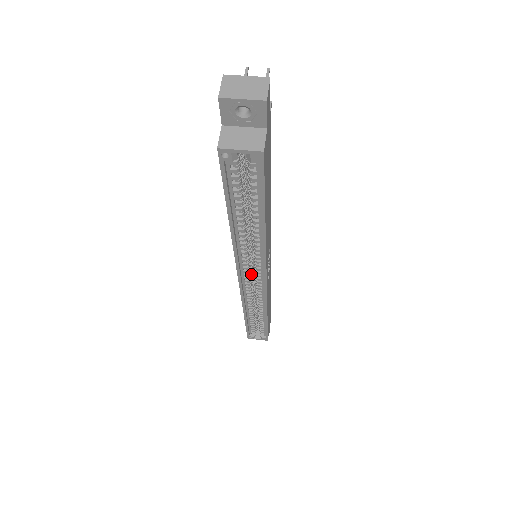
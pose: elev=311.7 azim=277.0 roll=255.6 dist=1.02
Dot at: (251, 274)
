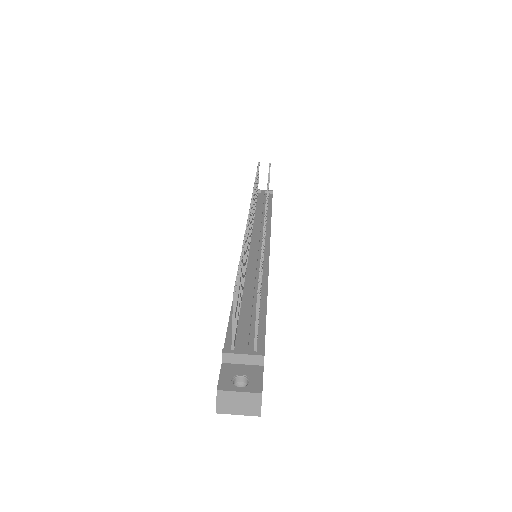
Dot at: occluded
